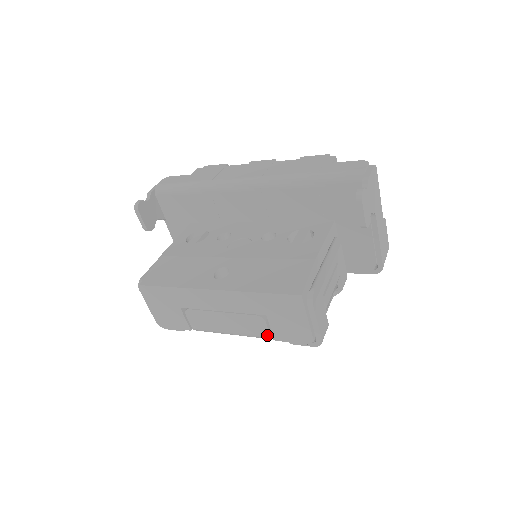
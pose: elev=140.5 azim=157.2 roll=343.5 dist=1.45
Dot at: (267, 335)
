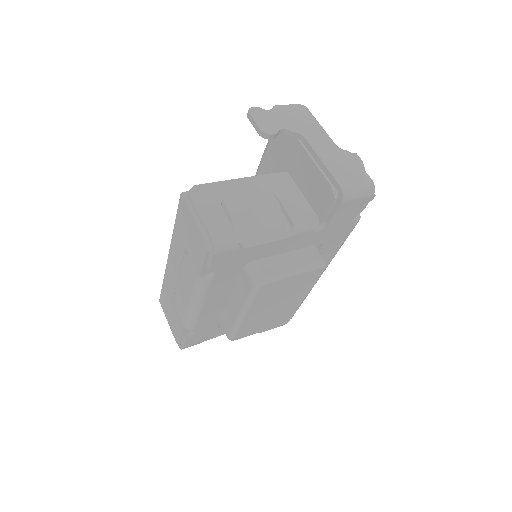
Dot at: (196, 275)
